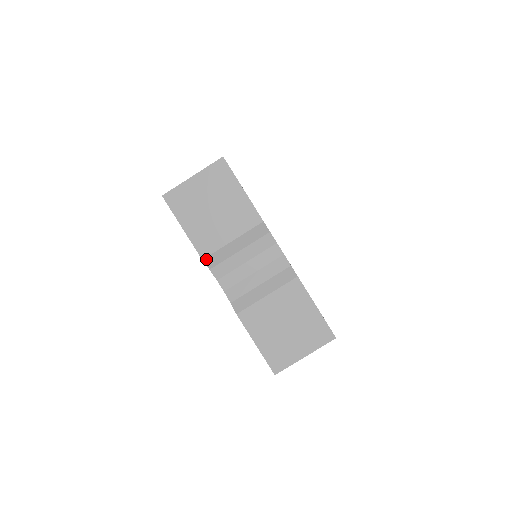
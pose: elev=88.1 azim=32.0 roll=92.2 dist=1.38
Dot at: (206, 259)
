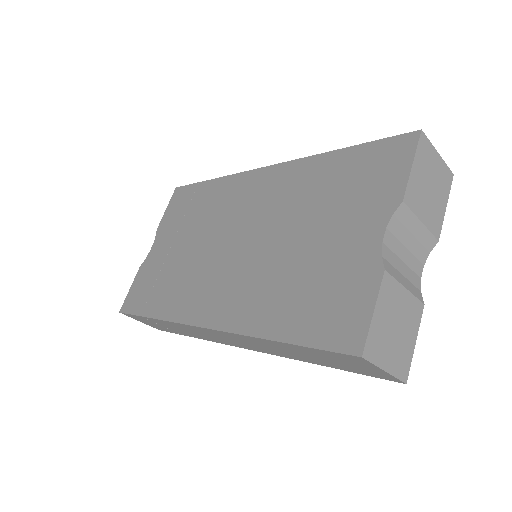
Dot at: (403, 205)
